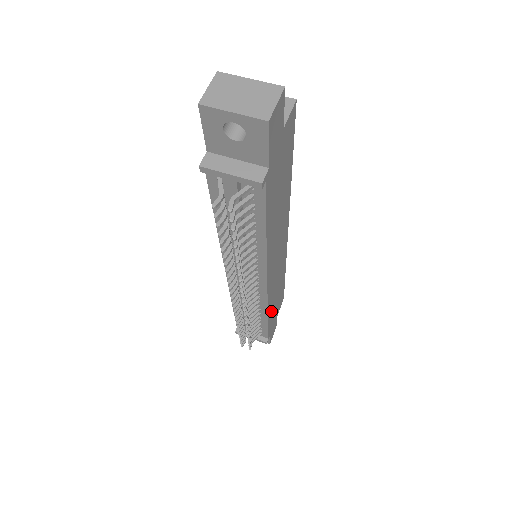
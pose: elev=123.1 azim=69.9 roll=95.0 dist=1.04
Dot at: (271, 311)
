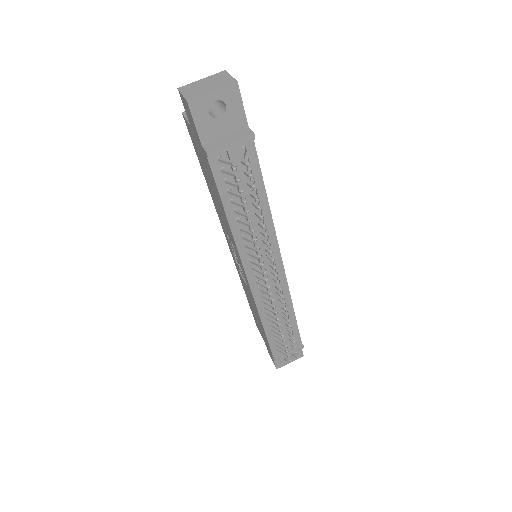
Dot at: occluded
